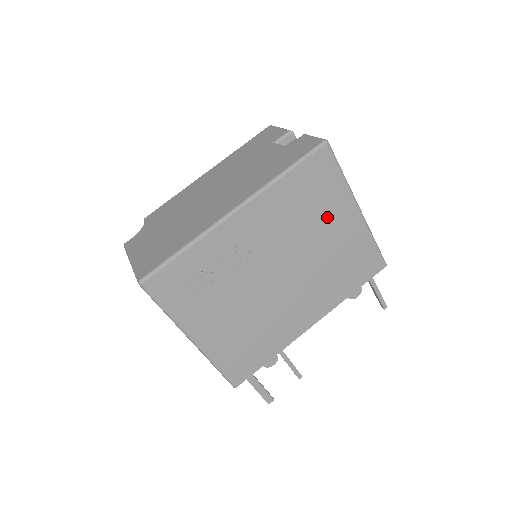
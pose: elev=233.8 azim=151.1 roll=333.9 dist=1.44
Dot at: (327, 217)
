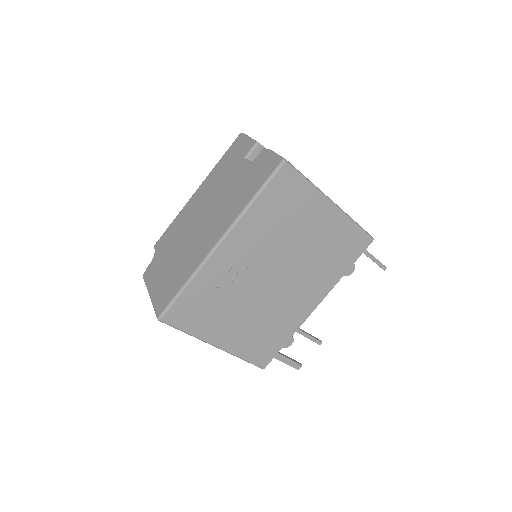
Dot at: (304, 220)
